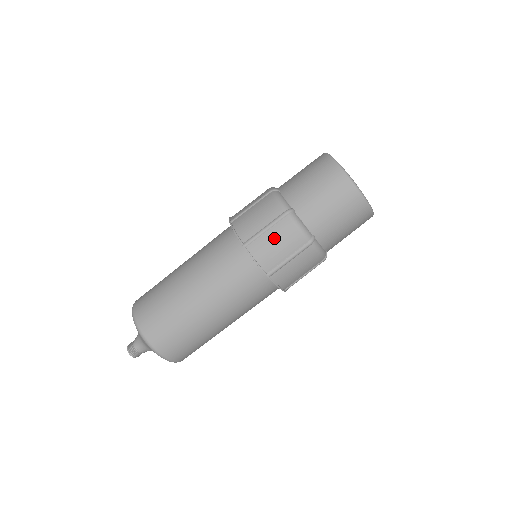
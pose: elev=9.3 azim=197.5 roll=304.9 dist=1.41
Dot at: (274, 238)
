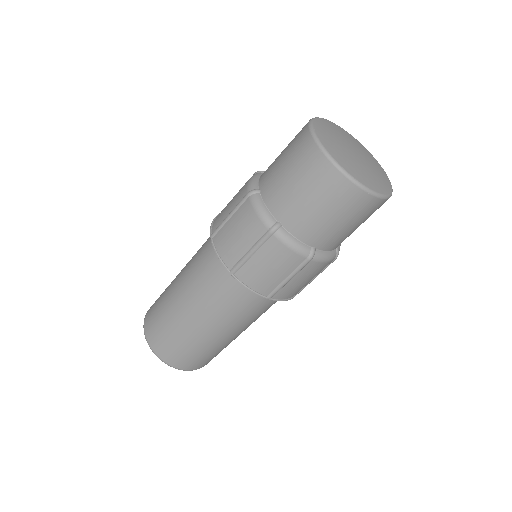
Dot at: (263, 262)
